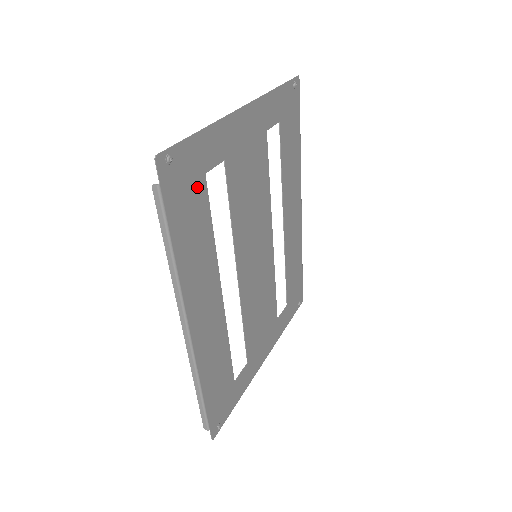
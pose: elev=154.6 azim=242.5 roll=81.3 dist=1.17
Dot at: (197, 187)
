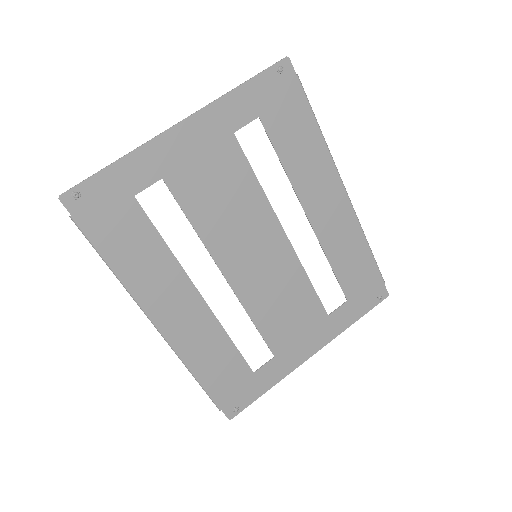
Dot at: (126, 209)
